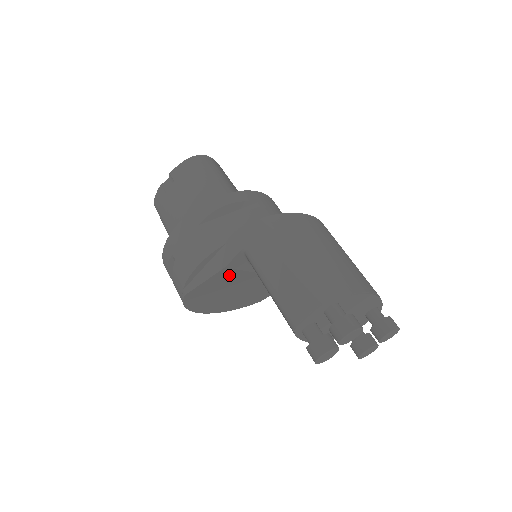
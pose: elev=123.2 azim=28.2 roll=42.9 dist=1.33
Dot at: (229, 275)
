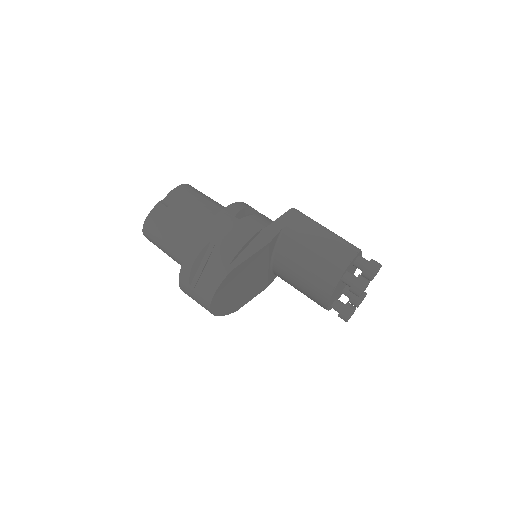
Dot at: (261, 256)
